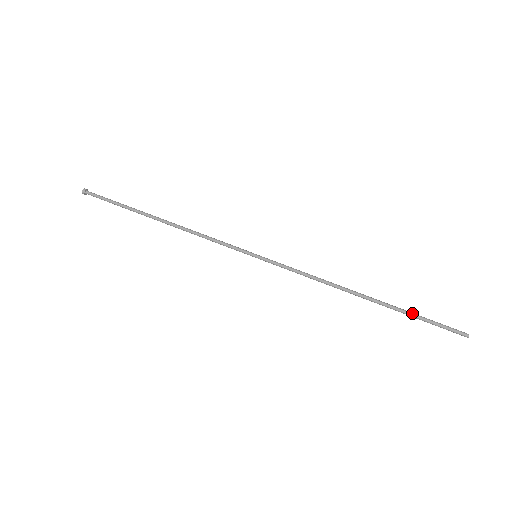
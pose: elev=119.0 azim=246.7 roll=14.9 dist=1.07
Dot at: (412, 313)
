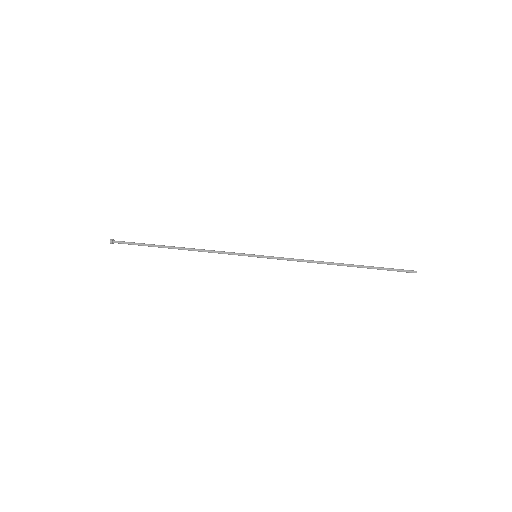
Dot at: (375, 267)
